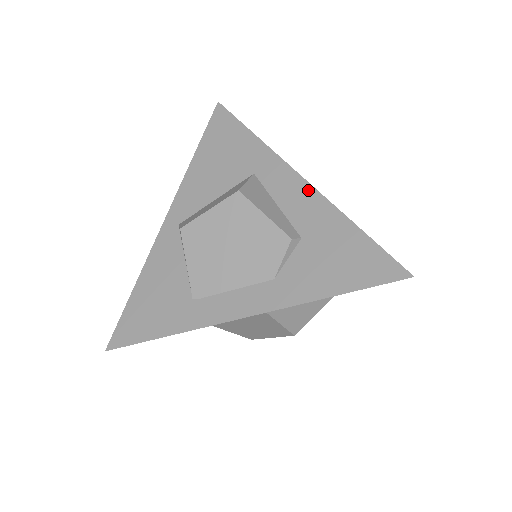
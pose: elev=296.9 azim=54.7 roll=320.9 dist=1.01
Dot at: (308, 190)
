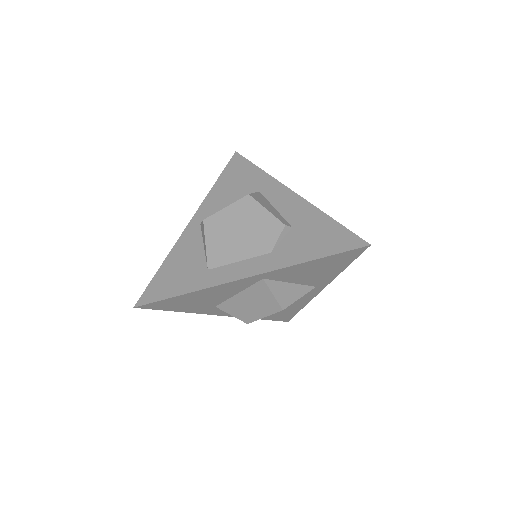
Dot at: (298, 199)
